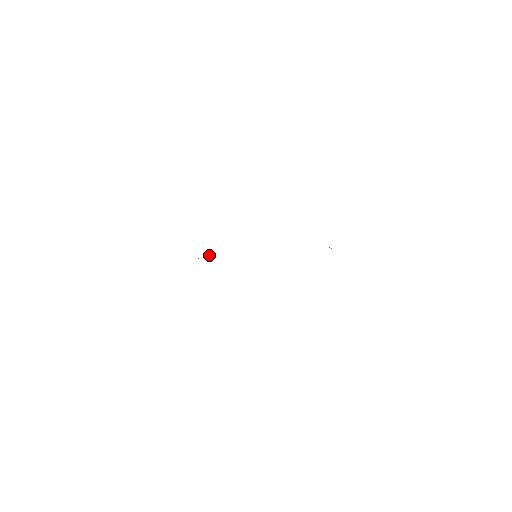
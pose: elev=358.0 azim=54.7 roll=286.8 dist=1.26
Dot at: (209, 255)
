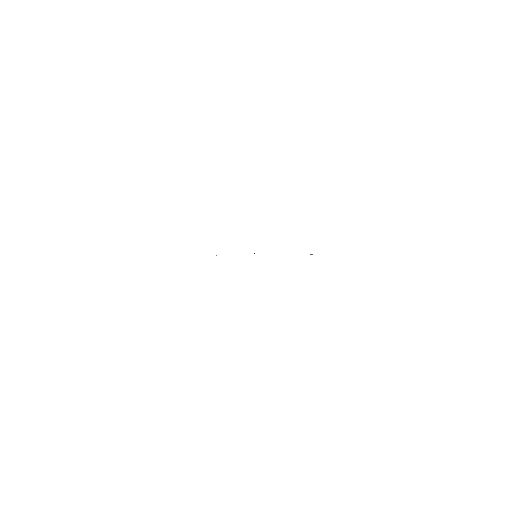
Dot at: occluded
